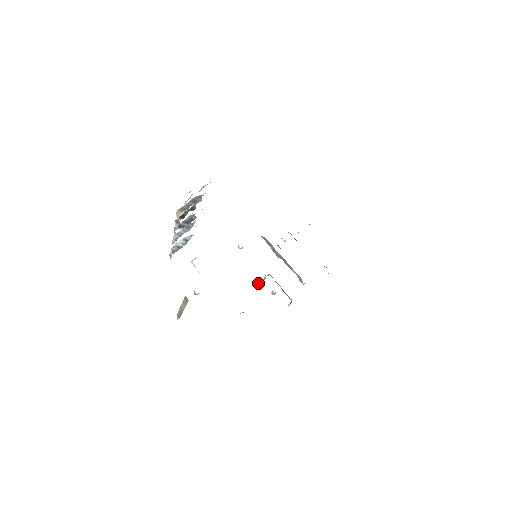
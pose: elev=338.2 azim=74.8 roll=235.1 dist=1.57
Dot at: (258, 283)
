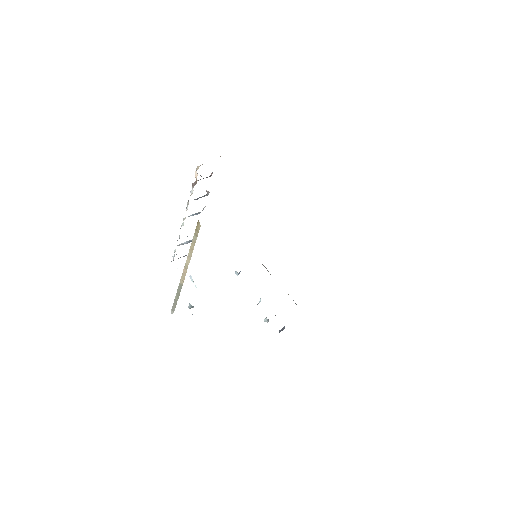
Dot at: occluded
